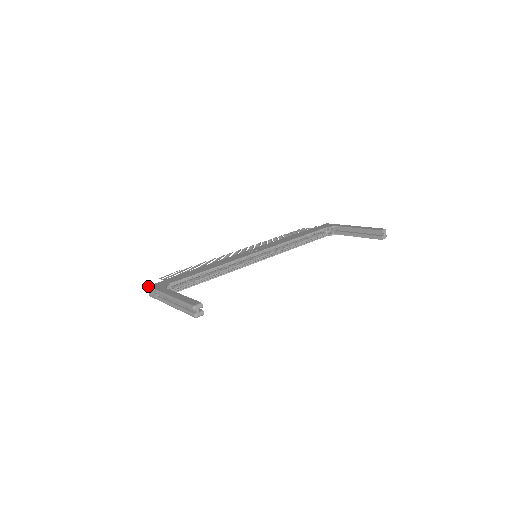
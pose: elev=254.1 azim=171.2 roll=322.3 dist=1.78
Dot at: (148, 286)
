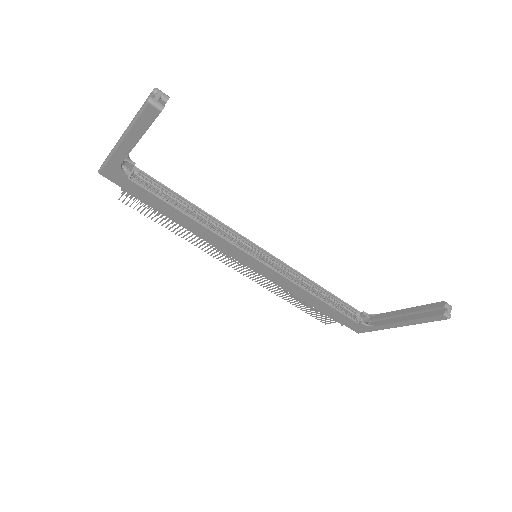
Dot at: occluded
